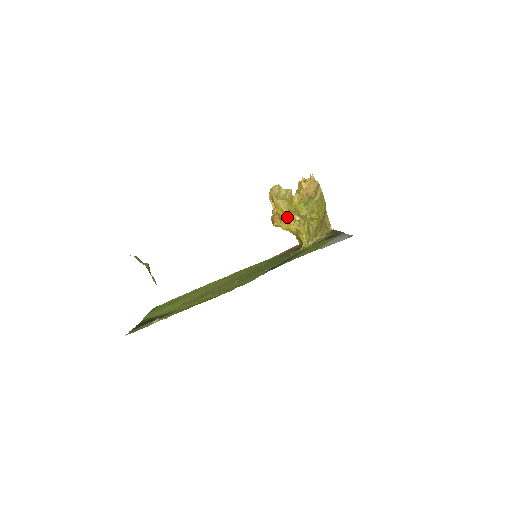
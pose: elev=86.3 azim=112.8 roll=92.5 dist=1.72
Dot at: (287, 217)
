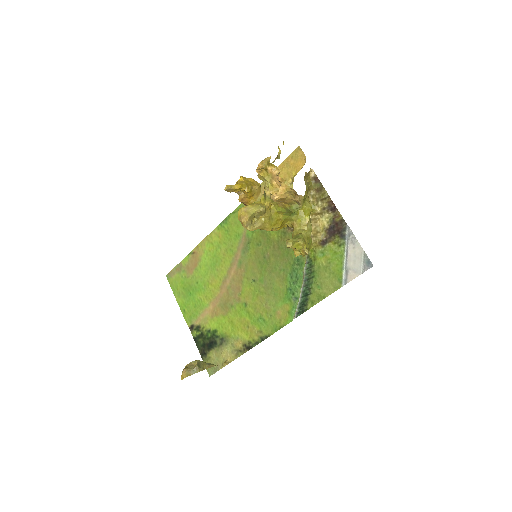
Dot at: occluded
